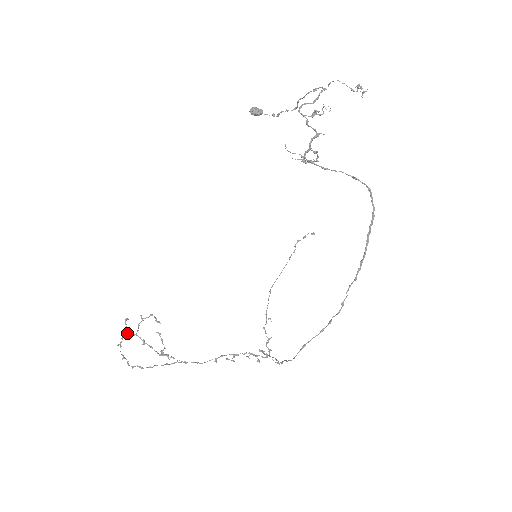
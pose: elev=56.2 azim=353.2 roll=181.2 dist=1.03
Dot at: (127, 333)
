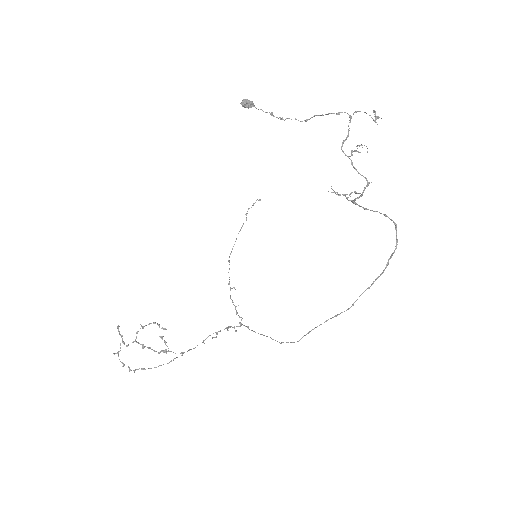
Dot at: (122, 341)
